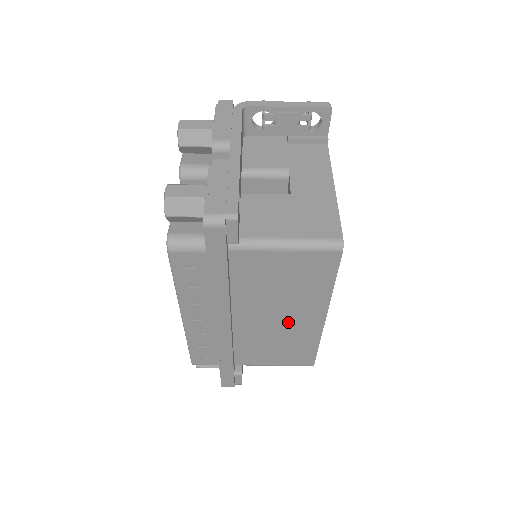
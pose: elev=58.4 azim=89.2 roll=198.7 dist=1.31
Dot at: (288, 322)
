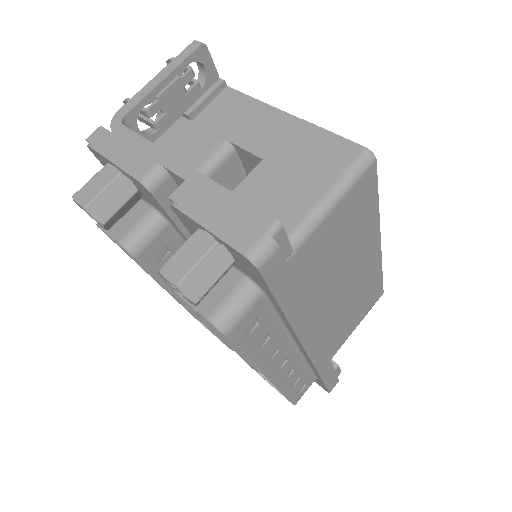
Dot at: (354, 279)
